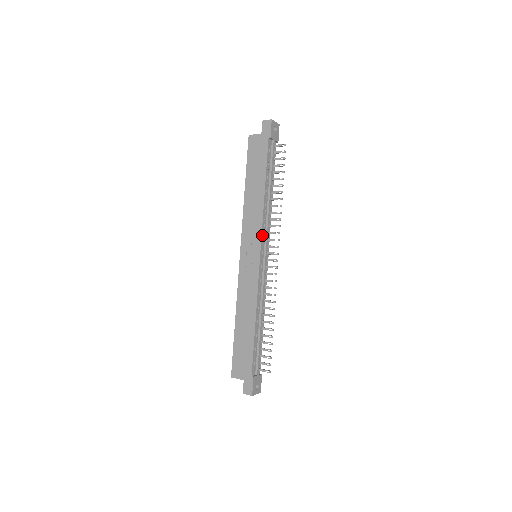
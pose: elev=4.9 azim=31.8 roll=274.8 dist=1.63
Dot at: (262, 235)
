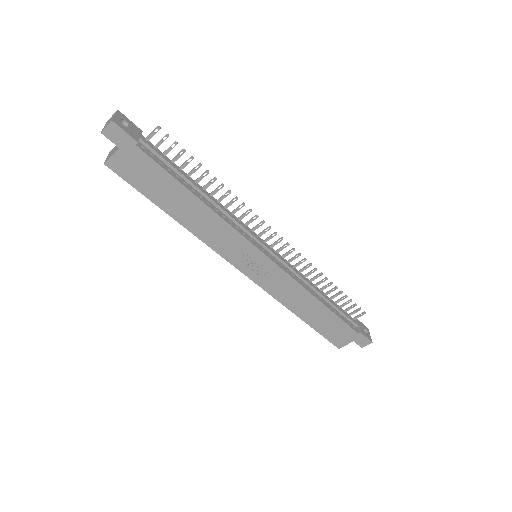
Dot at: (247, 239)
